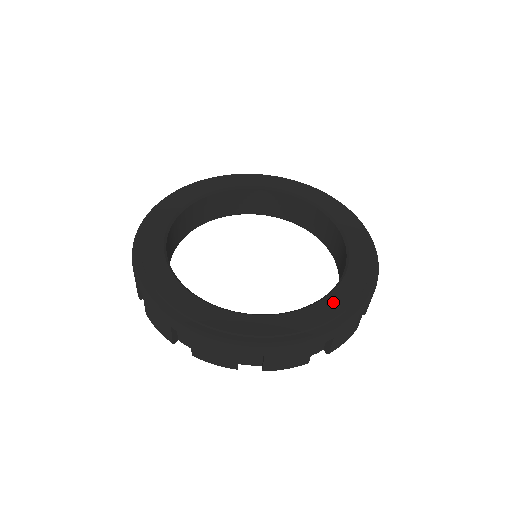
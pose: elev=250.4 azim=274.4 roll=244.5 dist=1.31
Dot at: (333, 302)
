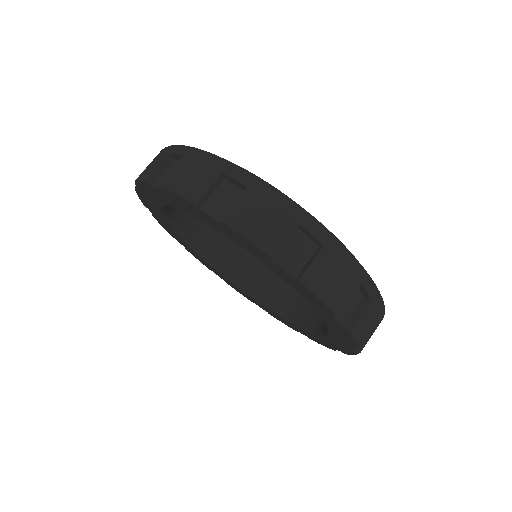
Dot at: occluded
